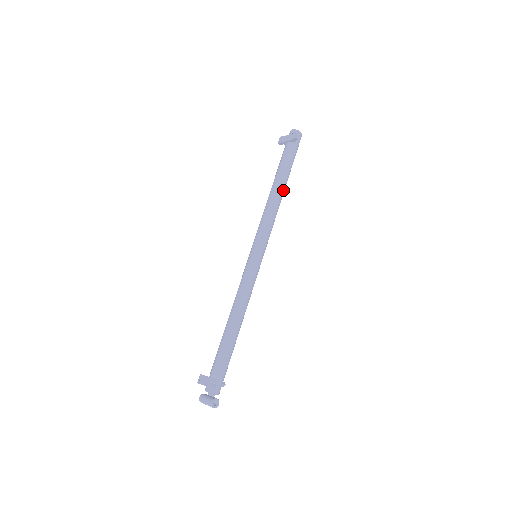
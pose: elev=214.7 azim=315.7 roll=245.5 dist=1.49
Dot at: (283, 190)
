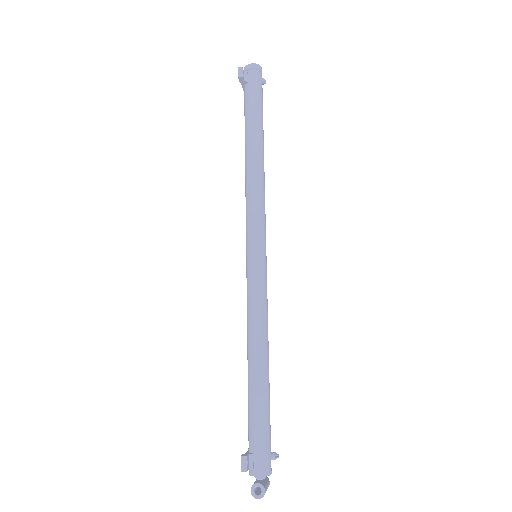
Dot at: (256, 150)
